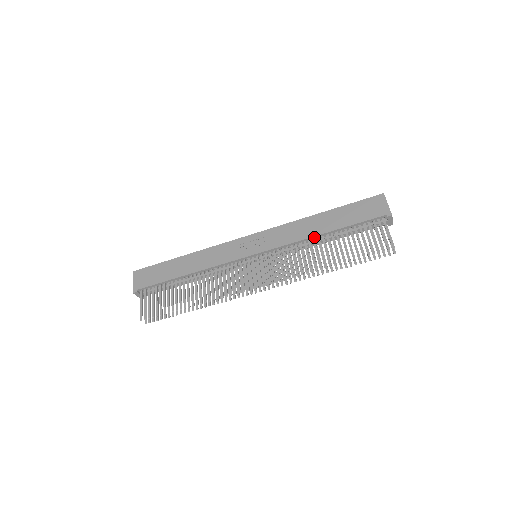
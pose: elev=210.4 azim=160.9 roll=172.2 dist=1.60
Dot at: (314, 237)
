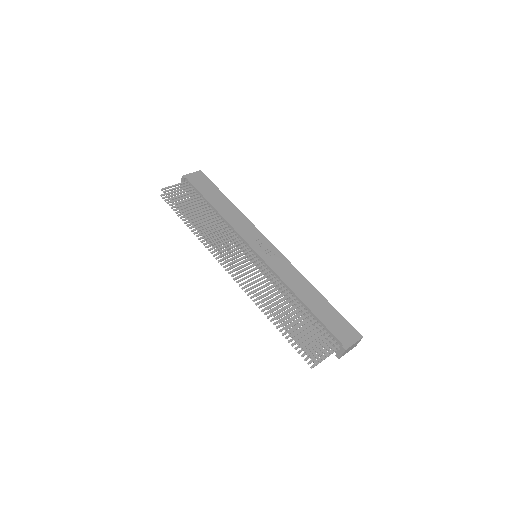
Dot at: (294, 294)
